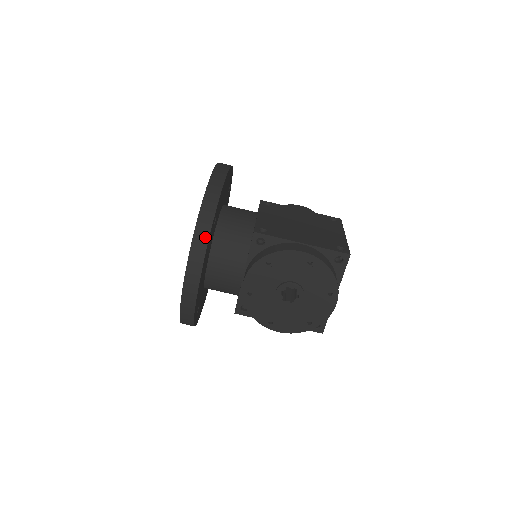
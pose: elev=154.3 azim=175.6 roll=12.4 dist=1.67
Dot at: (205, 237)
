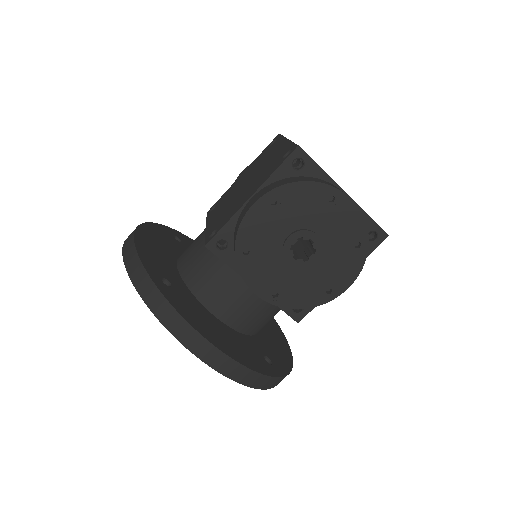
Dot at: (167, 307)
